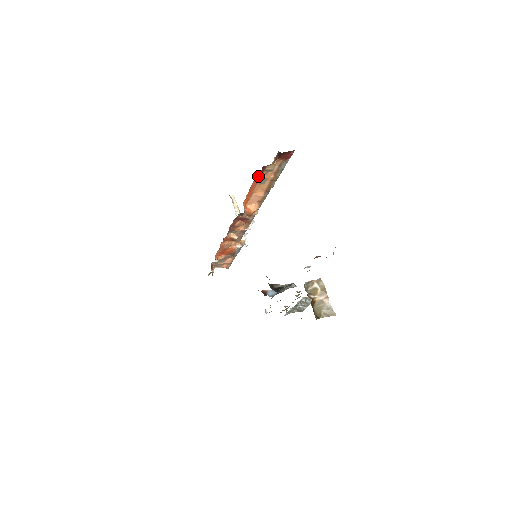
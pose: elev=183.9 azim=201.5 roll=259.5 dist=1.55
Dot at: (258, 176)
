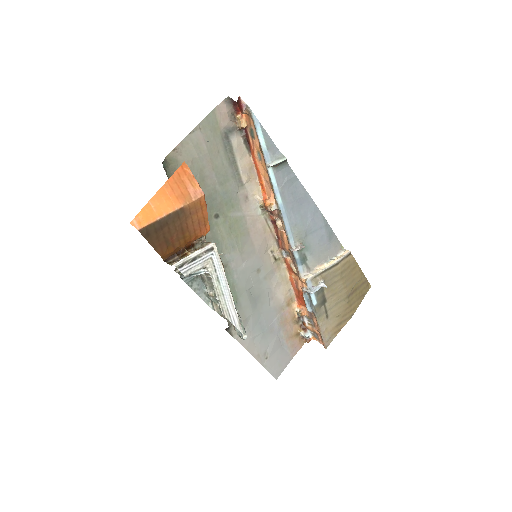
Dot at: (250, 145)
